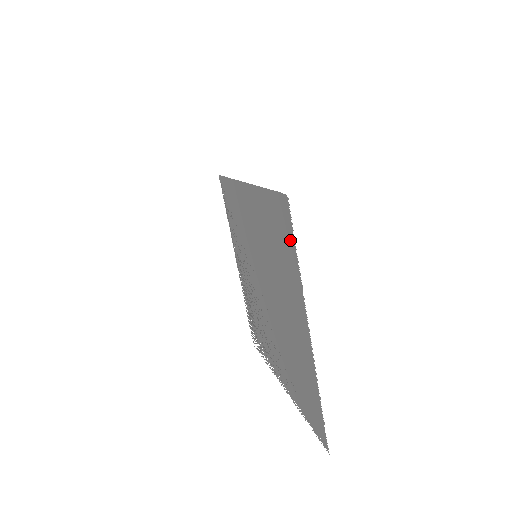
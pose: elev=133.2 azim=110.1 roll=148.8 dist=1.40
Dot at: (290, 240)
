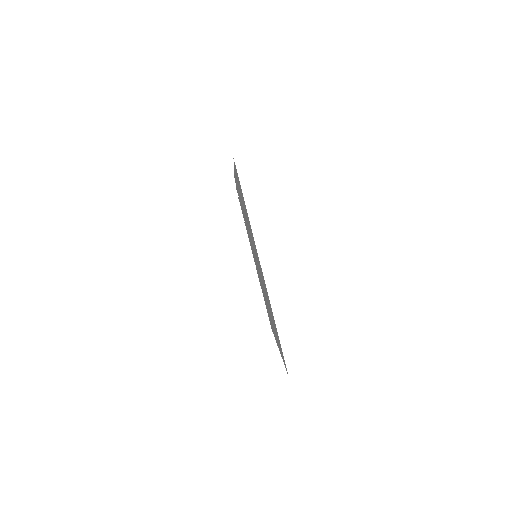
Dot at: occluded
